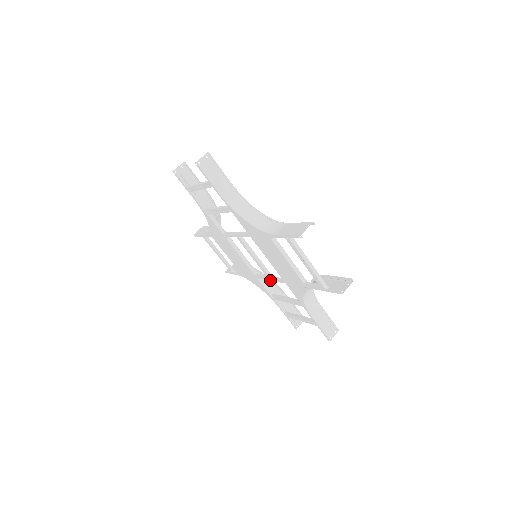
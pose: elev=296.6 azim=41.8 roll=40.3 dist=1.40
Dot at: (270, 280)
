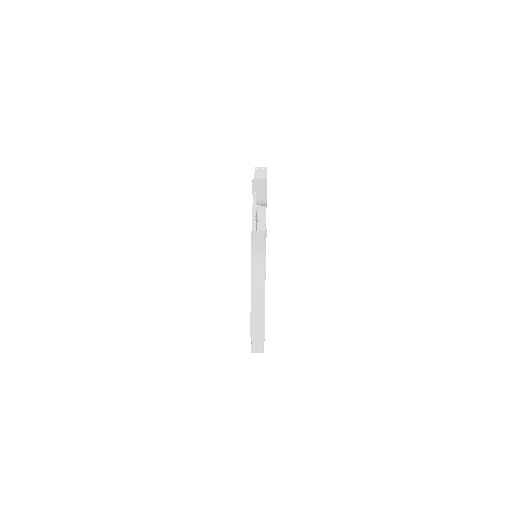
Dot at: occluded
